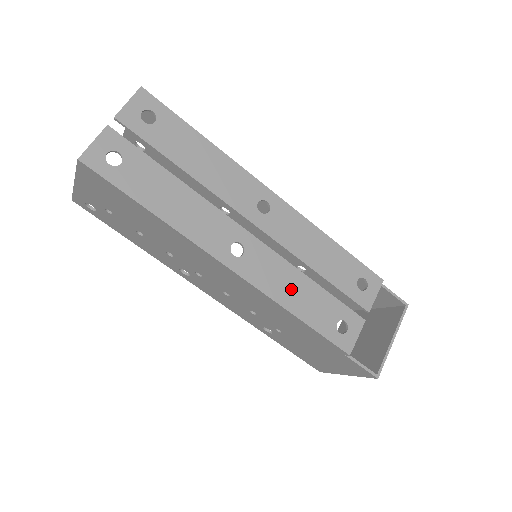
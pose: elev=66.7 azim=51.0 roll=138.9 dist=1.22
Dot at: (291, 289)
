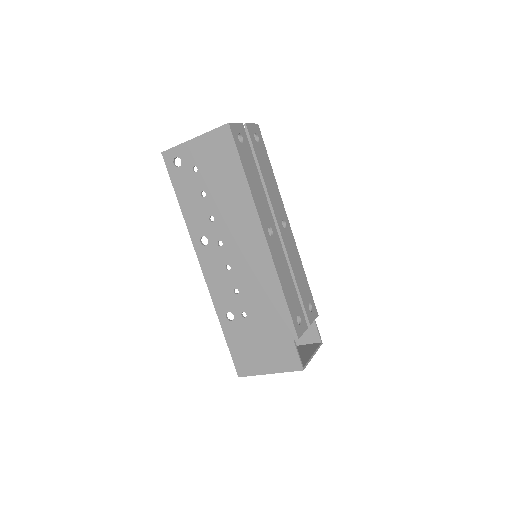
Dot at: (285, 275)
